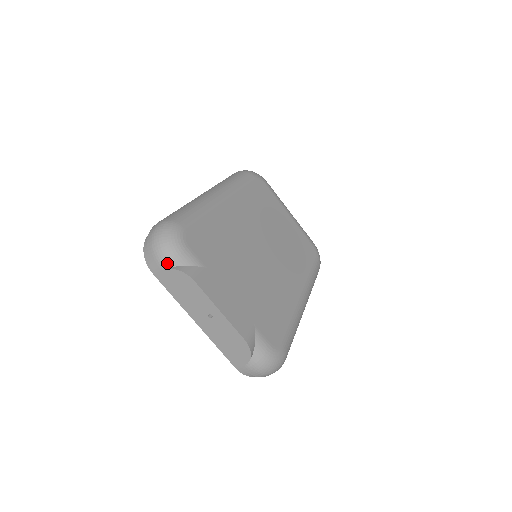
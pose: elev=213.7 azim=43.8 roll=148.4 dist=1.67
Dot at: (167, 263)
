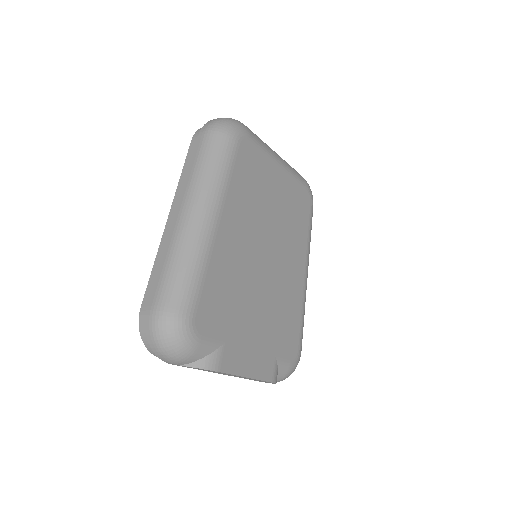
Dot at: (182, 363)
